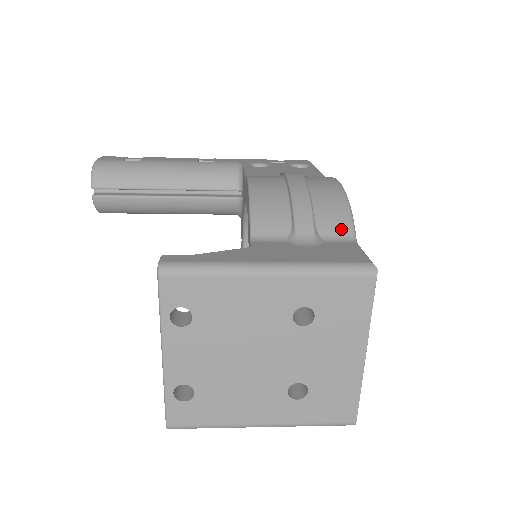
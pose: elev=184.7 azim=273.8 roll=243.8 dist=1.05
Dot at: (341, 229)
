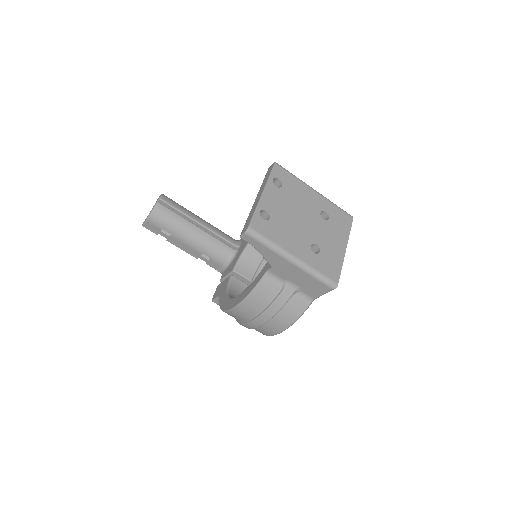
Dot at: occluded
